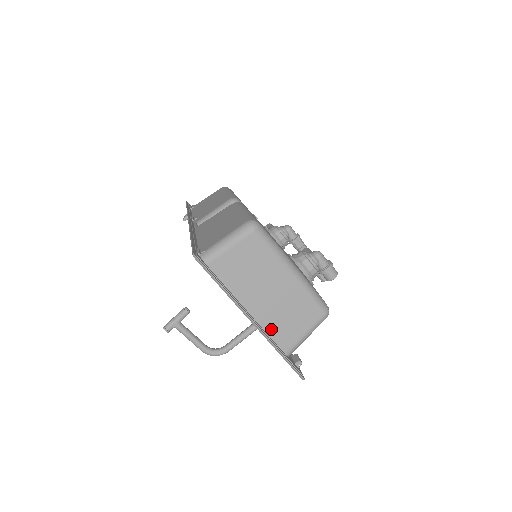
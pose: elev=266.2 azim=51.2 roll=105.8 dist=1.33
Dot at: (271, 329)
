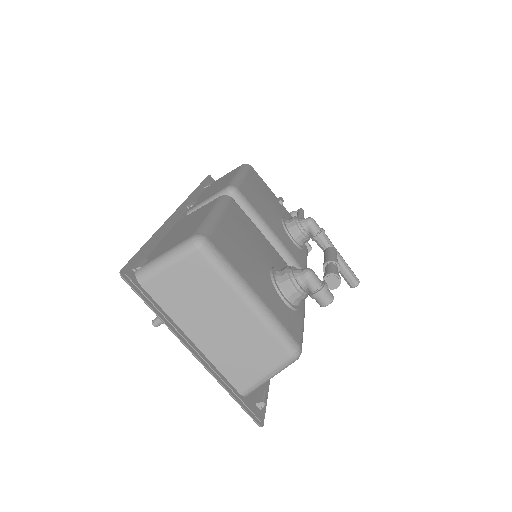
Dot at: (222, 364)
